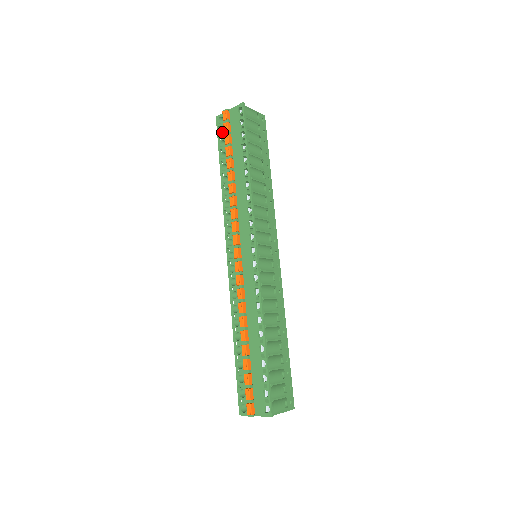
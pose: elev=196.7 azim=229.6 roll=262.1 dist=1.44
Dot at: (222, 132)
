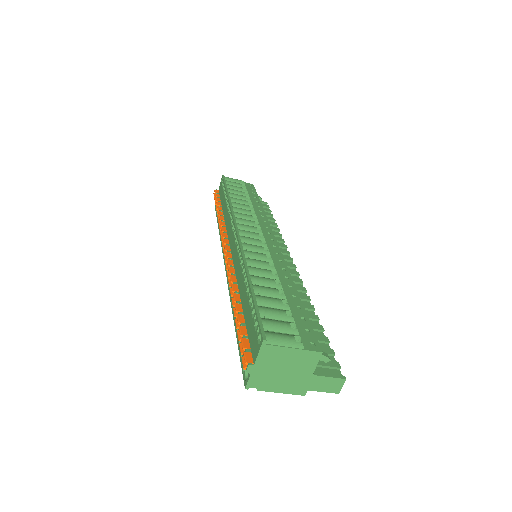
Dot at: occluded
